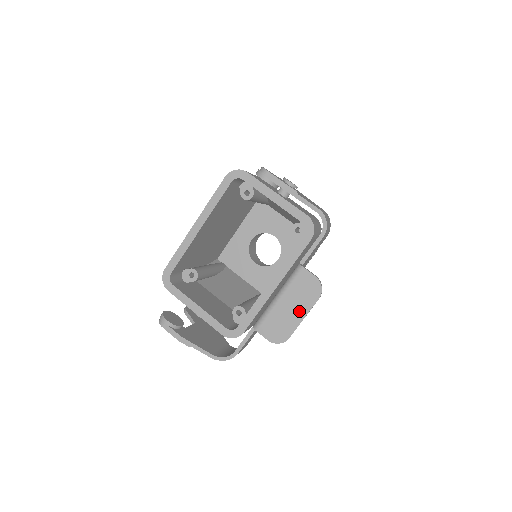
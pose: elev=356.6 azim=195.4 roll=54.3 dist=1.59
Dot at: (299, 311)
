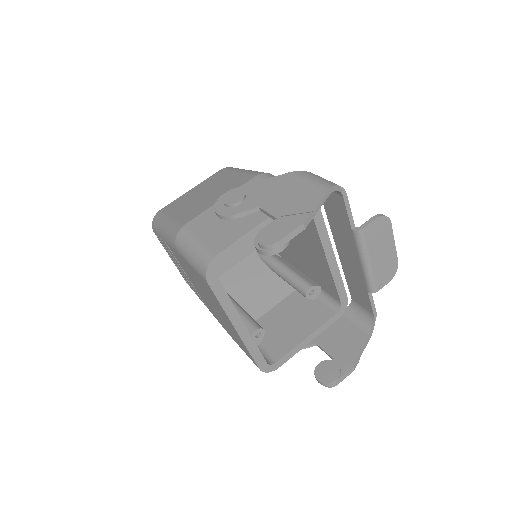
Dot at: (388, 246)
